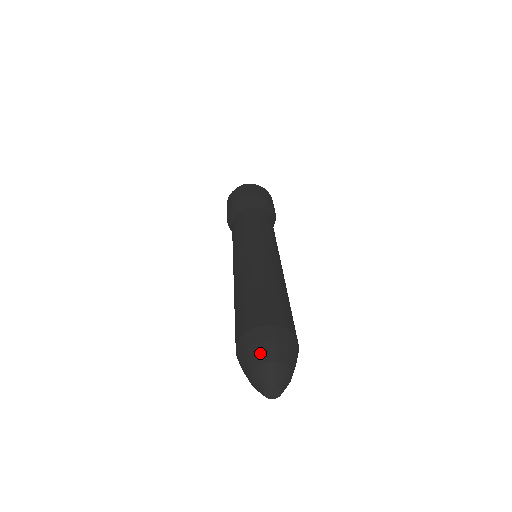
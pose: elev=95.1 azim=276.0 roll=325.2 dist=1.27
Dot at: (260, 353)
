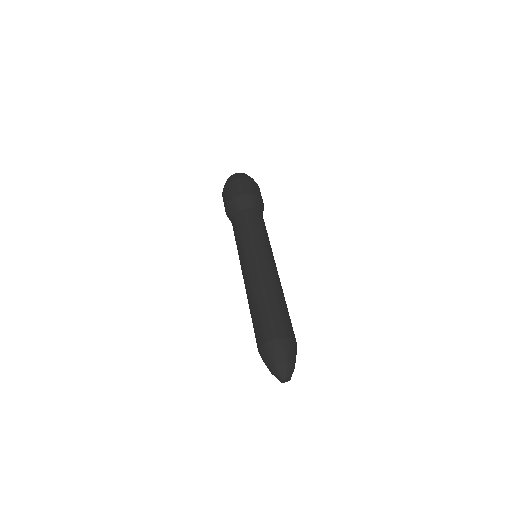
Dot at: (267, 365)
